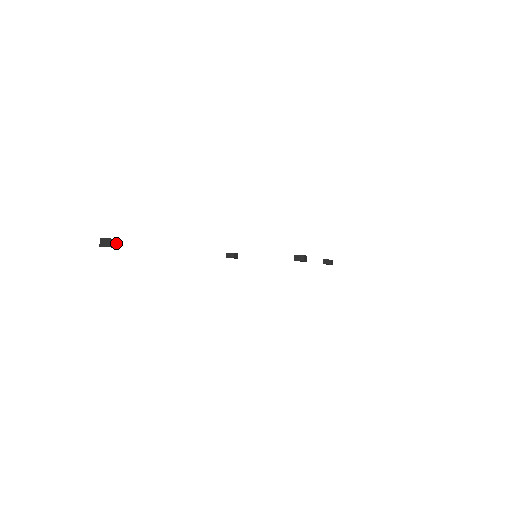
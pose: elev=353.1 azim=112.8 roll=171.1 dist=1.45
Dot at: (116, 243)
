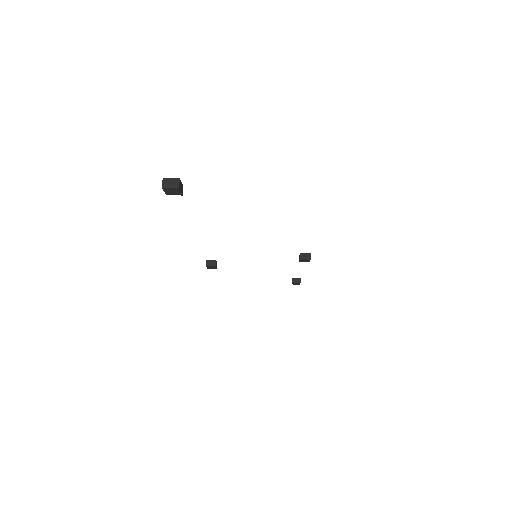
Dot at: (181, 187)
